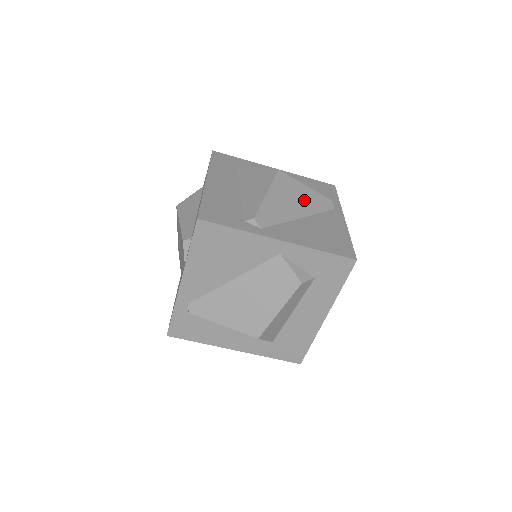
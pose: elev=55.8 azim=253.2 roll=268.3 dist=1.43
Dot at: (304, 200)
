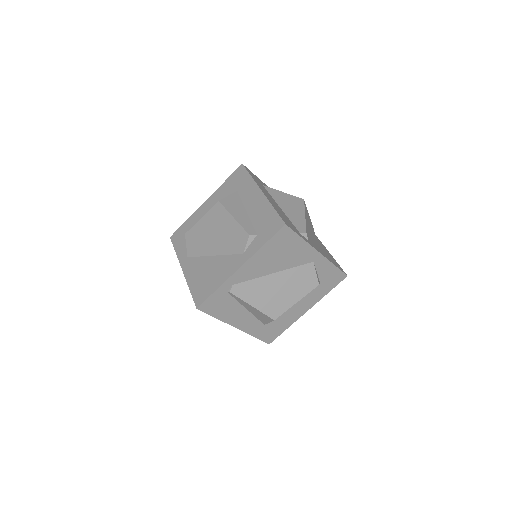
Dot at: (310, 225)
